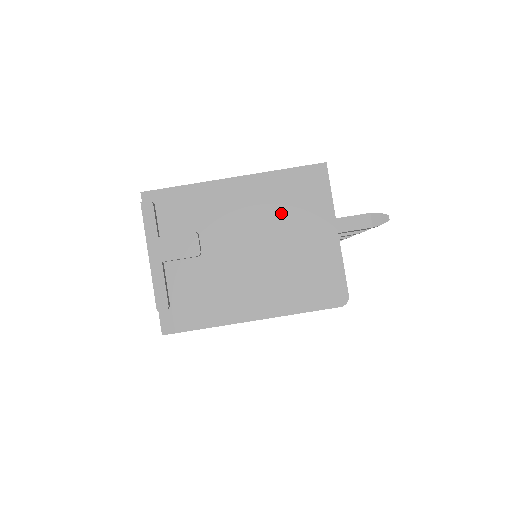
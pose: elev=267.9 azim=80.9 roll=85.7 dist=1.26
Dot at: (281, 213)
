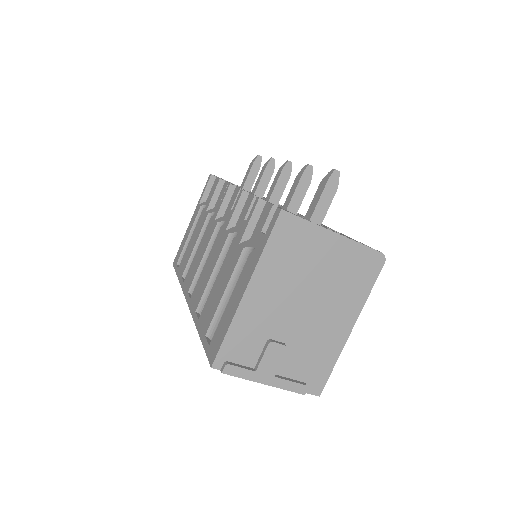
Dot at: (295, 269)
